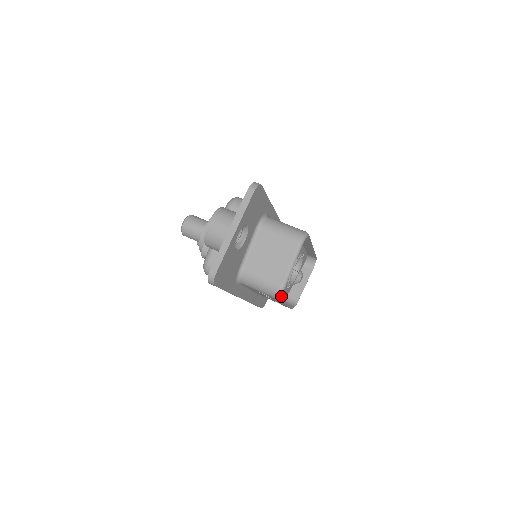
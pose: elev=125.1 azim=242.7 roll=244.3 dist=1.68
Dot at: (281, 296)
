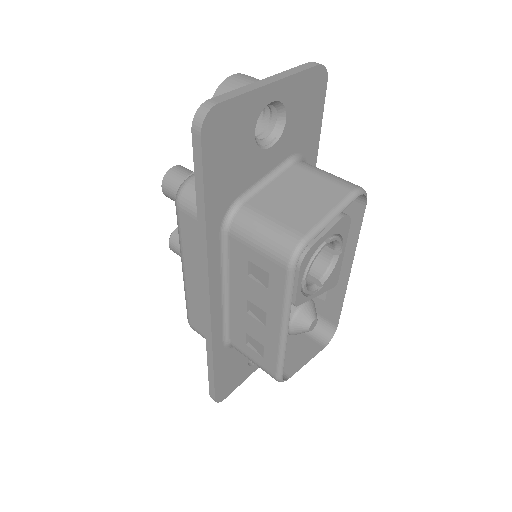
Dot at: (297, 256)
